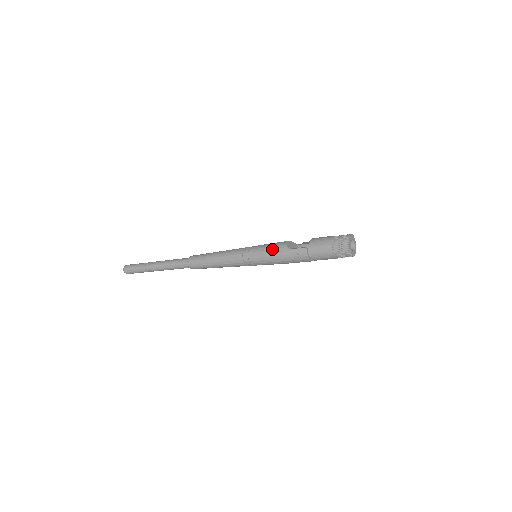
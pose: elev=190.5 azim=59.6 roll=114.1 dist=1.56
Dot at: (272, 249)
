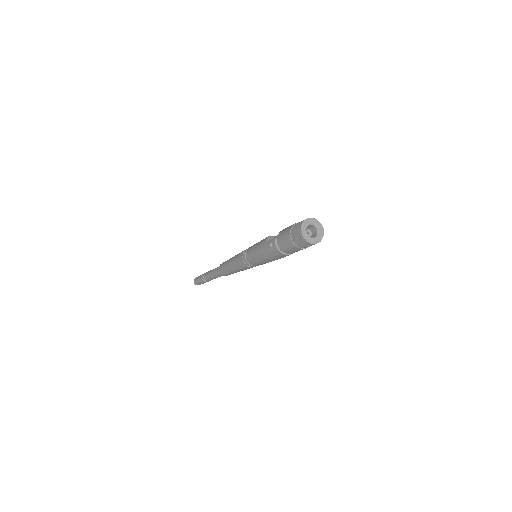
Dot at: (257, 244)
